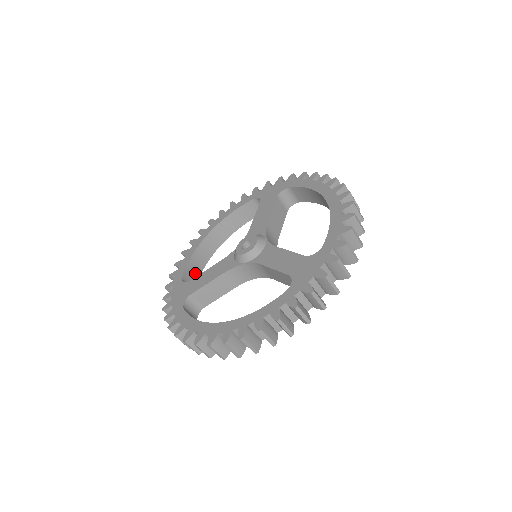
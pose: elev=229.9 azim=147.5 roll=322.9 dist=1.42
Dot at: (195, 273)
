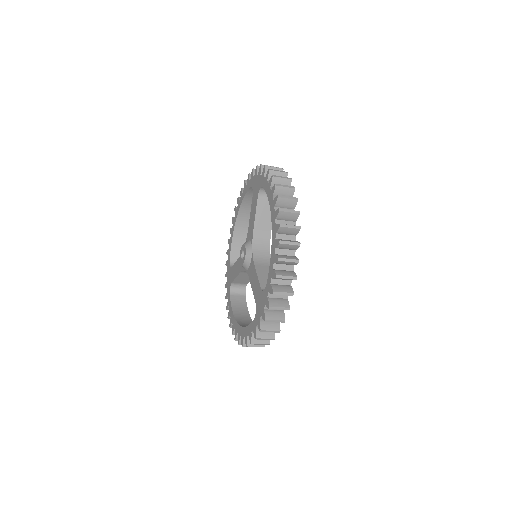
Dot at: occluded
